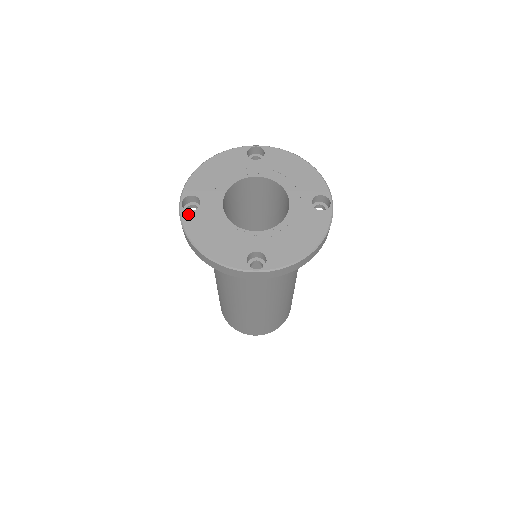
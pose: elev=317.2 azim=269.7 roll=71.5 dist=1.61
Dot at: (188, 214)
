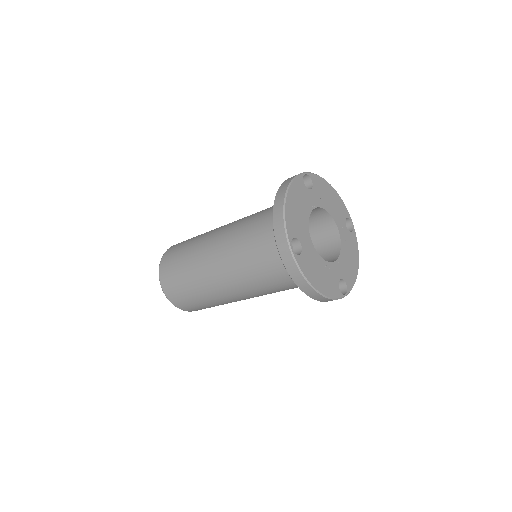
Dot at: (300, 258)
